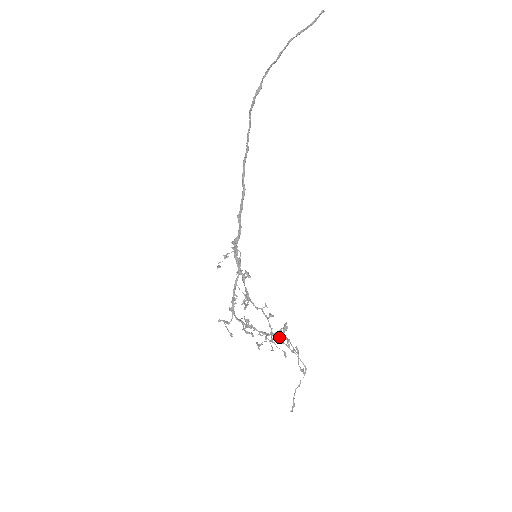
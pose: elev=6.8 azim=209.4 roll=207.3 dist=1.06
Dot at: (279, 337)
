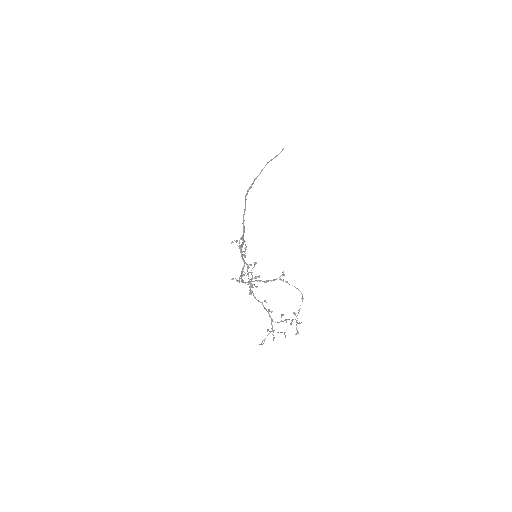
Dot at: occluded
